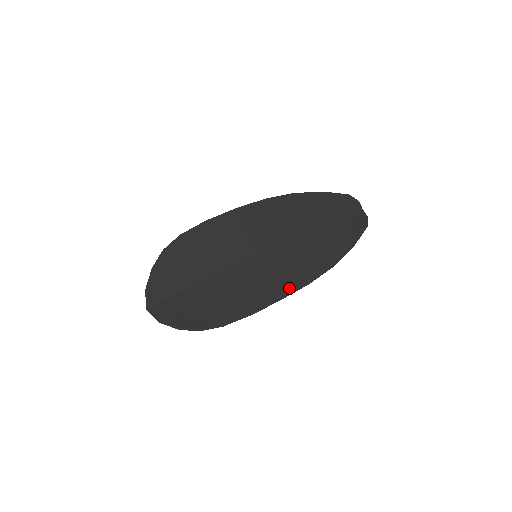
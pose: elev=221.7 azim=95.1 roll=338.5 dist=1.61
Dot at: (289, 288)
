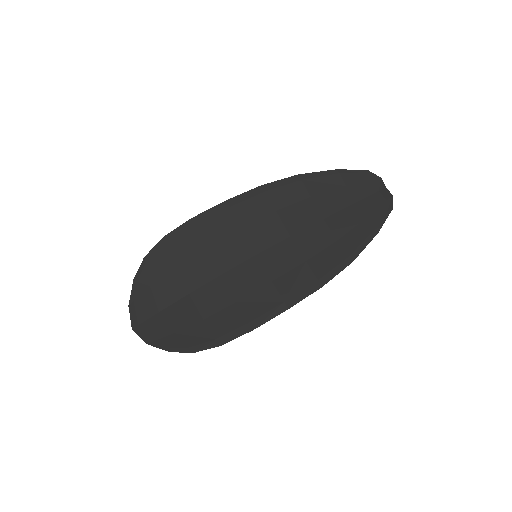
Dot at: (298, 293)
